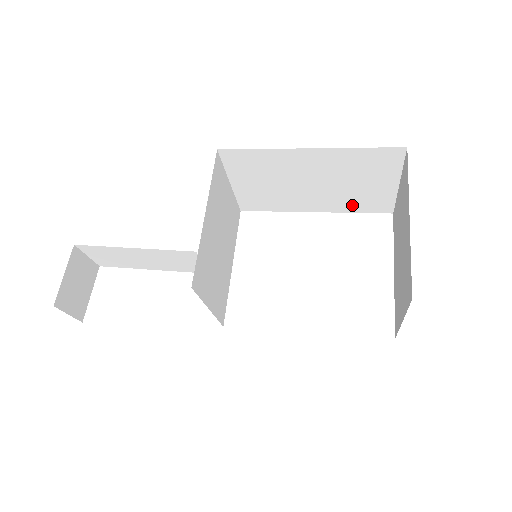
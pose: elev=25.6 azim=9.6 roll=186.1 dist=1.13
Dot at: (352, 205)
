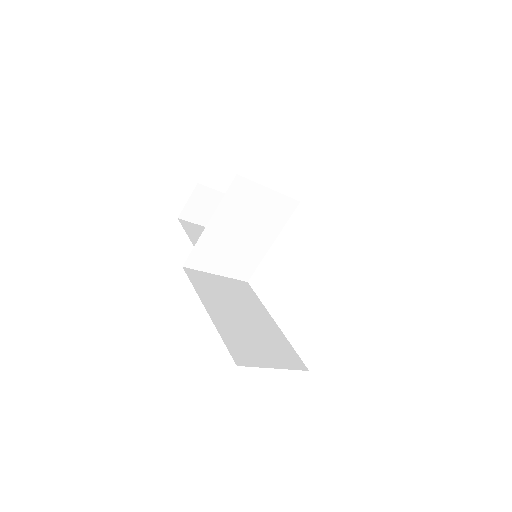
Dot at: occluded
